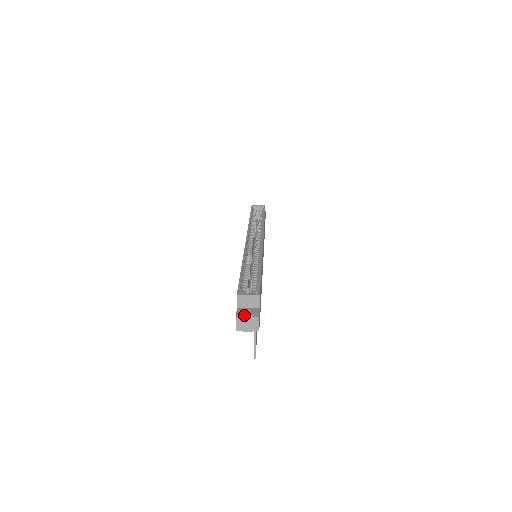
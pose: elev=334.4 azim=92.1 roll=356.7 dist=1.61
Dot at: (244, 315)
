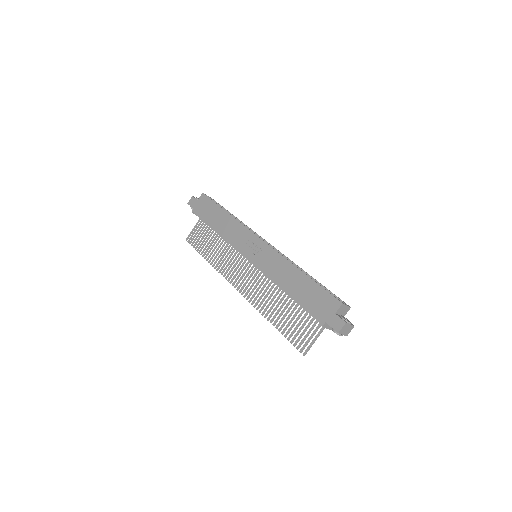
Dot at: (349, 322)
